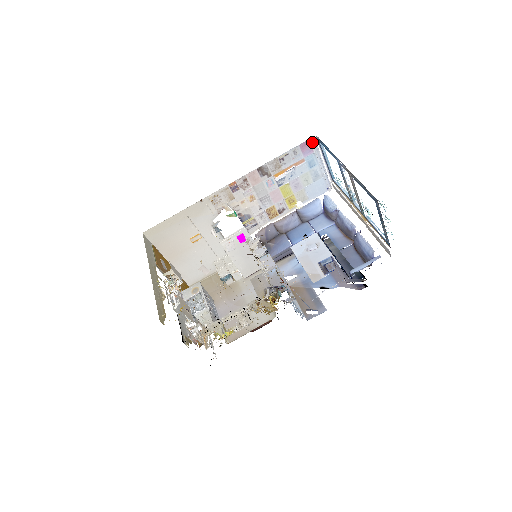
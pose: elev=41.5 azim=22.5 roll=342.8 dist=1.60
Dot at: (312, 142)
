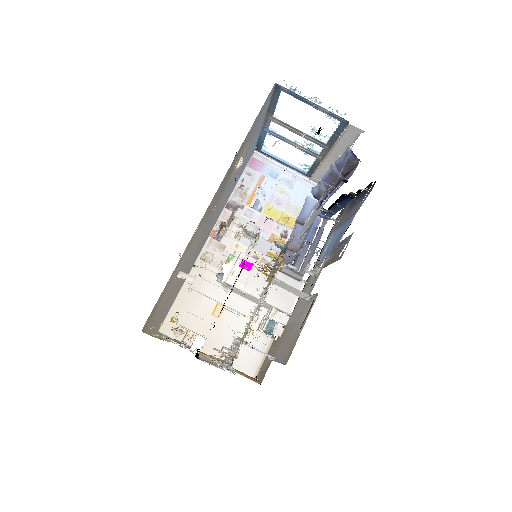
Dot at: (255, 156)
